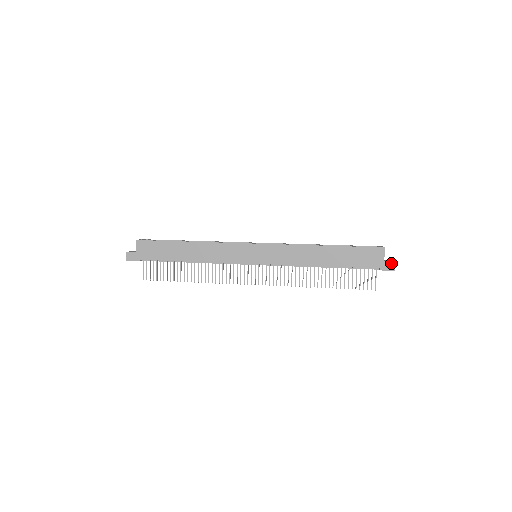
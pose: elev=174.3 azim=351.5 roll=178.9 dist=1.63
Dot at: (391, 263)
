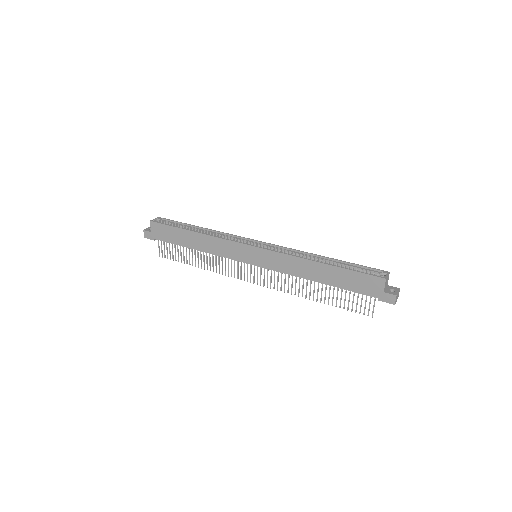
Dot at: (391, 296)
